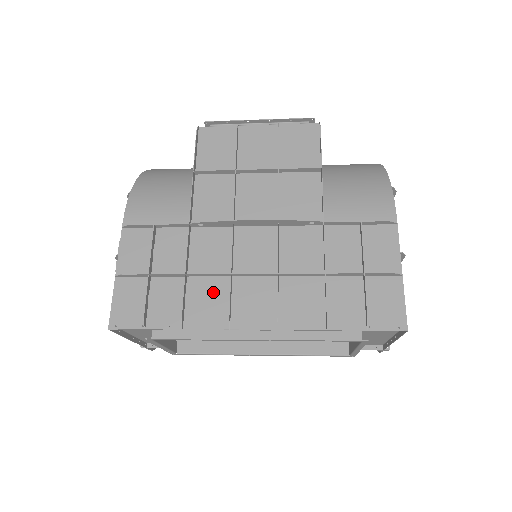
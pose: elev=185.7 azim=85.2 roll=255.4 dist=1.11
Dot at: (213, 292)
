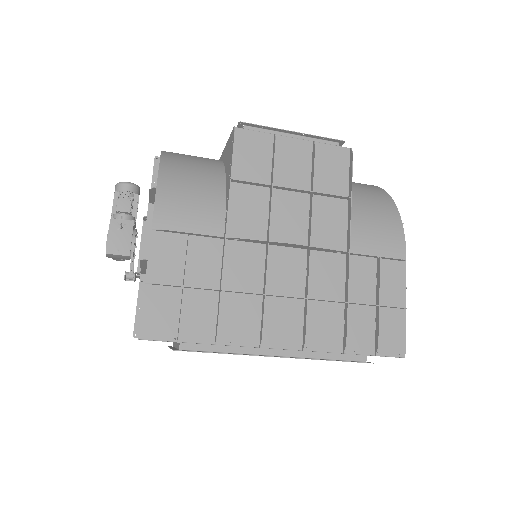
Dot at: (245, 309)
